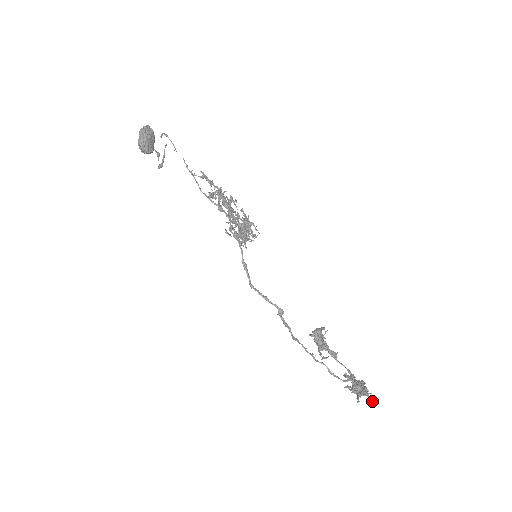
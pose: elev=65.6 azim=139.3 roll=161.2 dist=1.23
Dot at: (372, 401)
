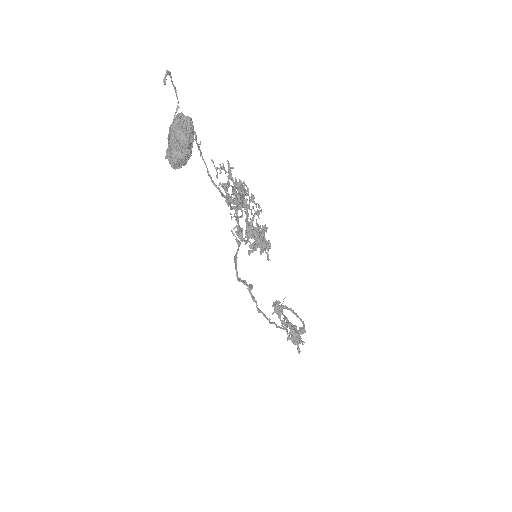
Dot at: occluded
